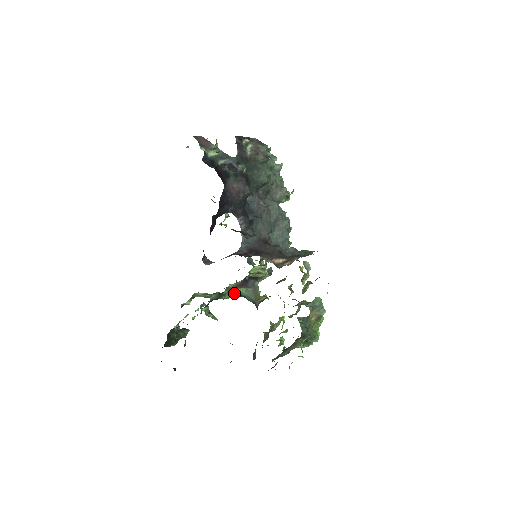
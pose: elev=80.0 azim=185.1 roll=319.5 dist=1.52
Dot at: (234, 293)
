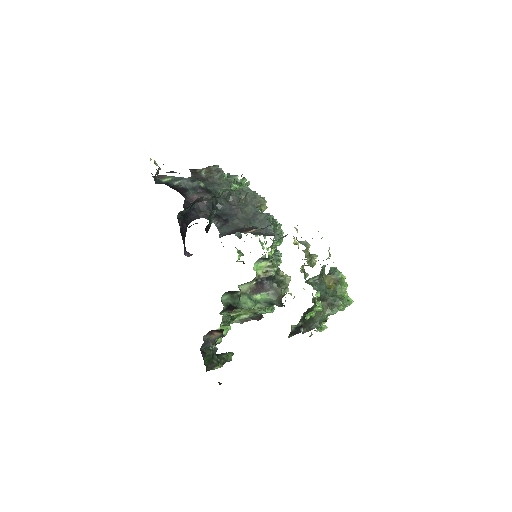
Dot at: (258, 302)
